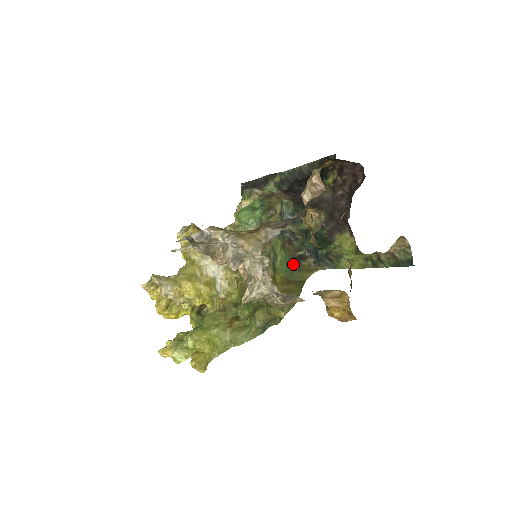
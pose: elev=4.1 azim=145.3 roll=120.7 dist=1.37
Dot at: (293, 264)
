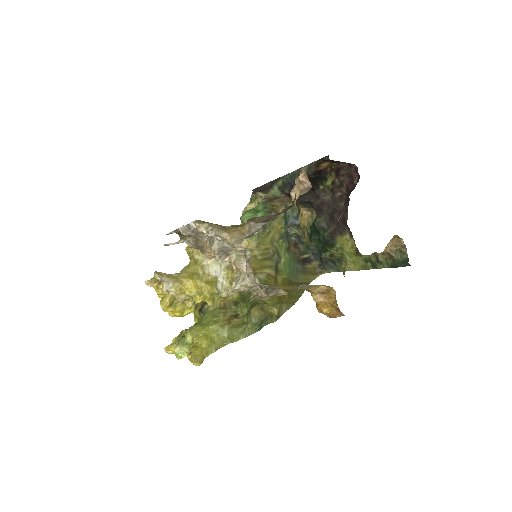
Dot at: (297, 266)
